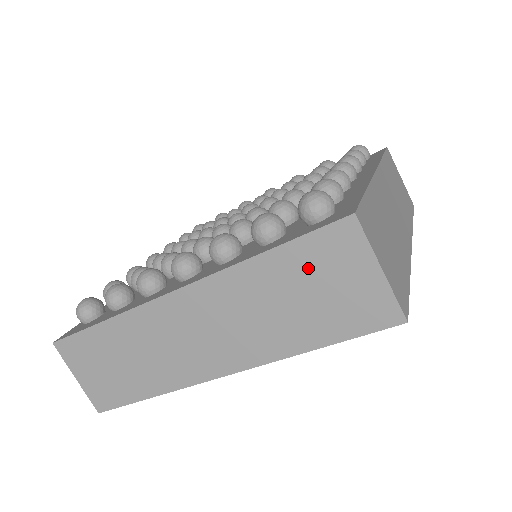
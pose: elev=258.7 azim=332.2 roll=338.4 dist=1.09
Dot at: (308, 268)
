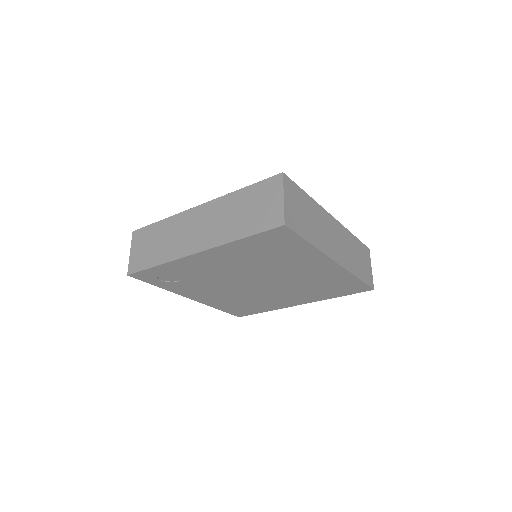
Dot at: (256, 196)
